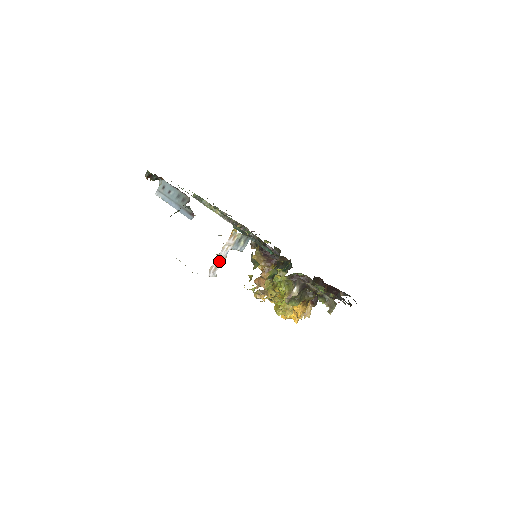
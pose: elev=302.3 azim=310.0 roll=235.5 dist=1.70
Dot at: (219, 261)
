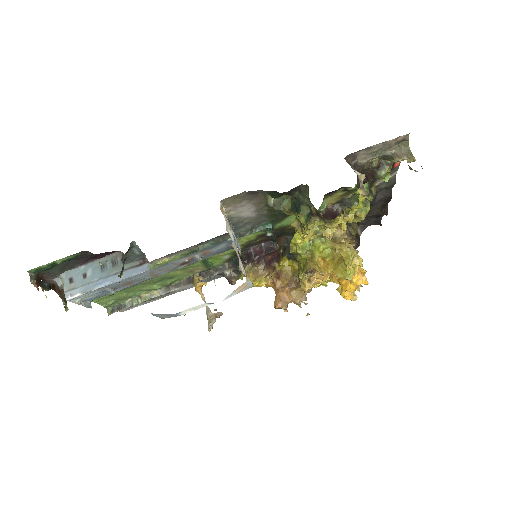
Dot at: occluded
